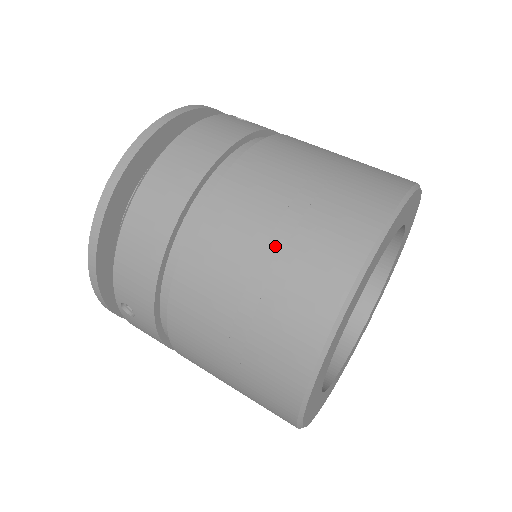
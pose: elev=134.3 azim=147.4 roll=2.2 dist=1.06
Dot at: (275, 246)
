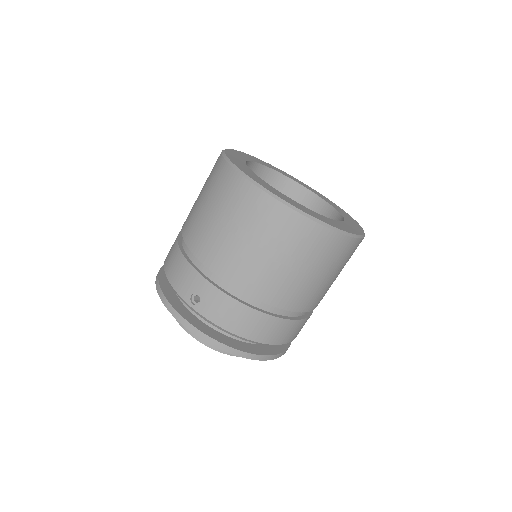
Dot at: occluded
